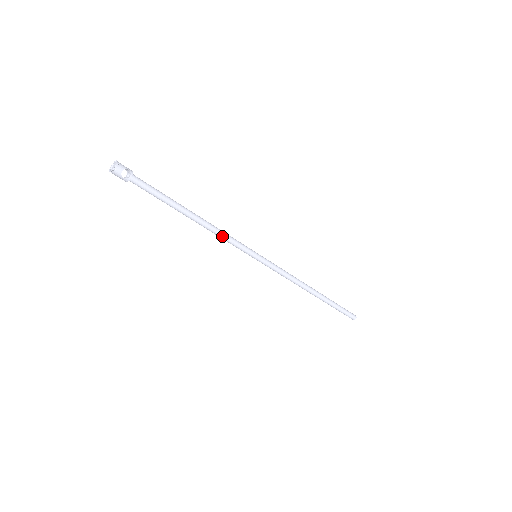
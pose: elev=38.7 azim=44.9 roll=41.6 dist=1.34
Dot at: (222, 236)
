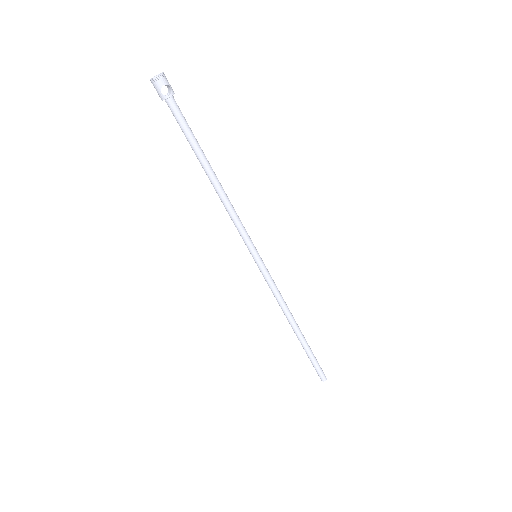
Dot at: (232, 214)
